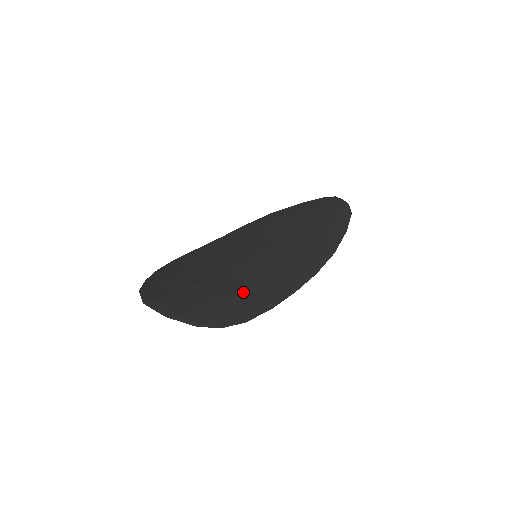
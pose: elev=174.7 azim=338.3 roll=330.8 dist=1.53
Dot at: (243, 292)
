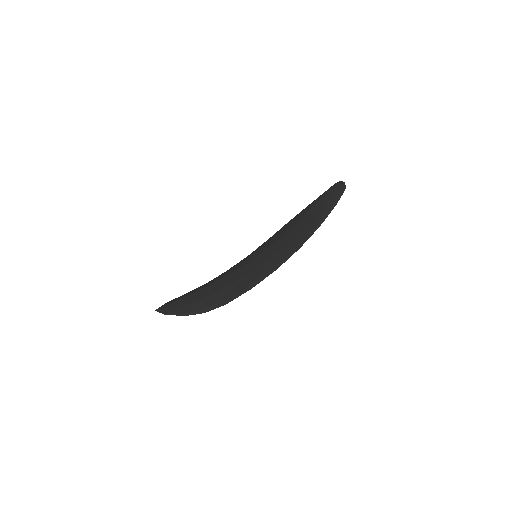
Dot at: (232, 284)
